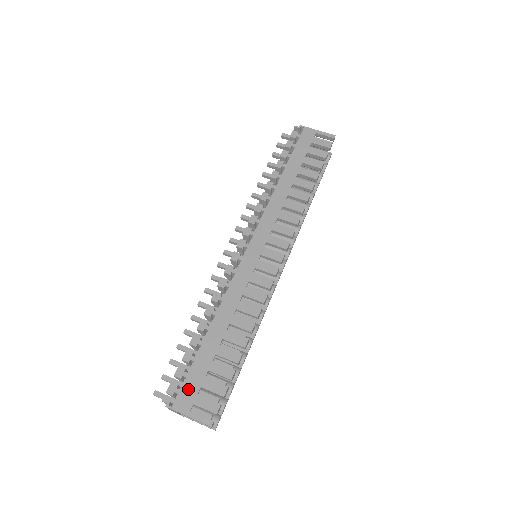
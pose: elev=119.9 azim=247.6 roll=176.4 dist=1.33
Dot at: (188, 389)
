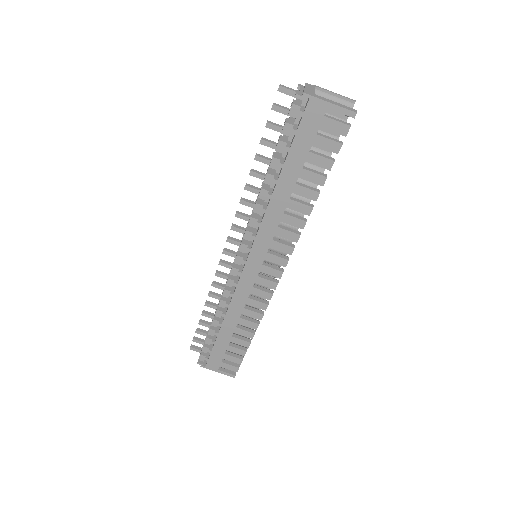
Dot at: (214, 359)
